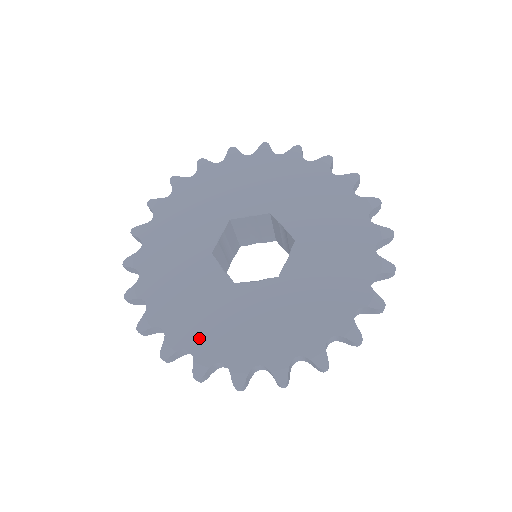
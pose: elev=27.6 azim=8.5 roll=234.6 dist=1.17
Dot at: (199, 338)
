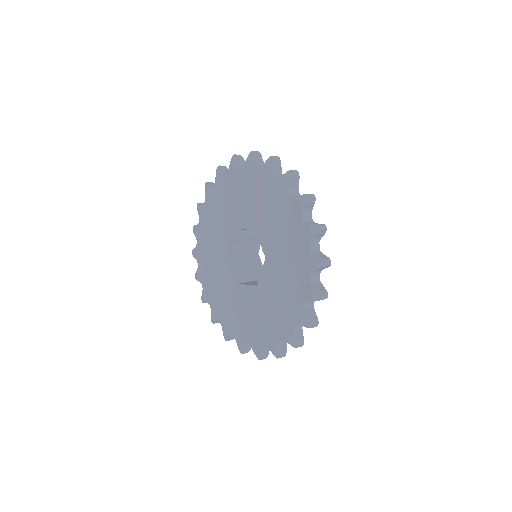
Dot at: (224, 317)
